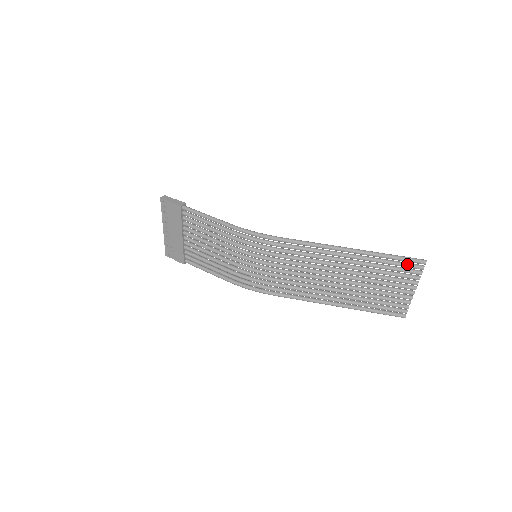
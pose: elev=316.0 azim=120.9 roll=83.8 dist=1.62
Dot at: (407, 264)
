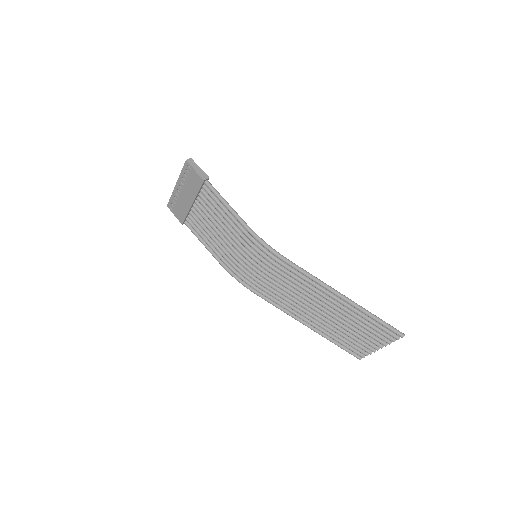
Dot at: (387, 330)
